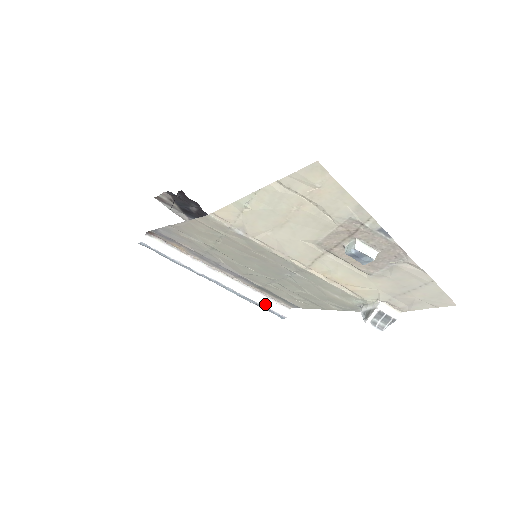
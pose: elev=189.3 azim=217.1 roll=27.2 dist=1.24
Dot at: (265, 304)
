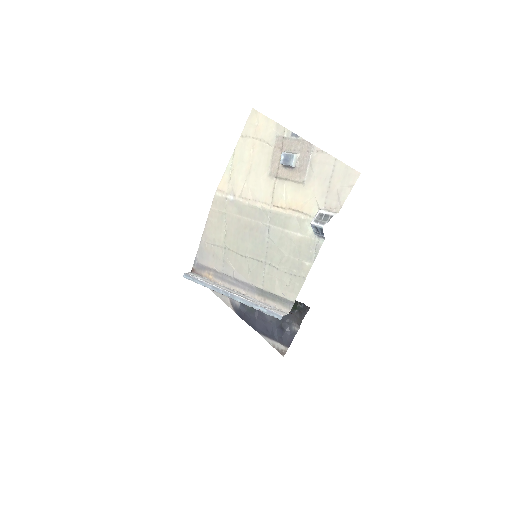
Dot at: (266, 308)
